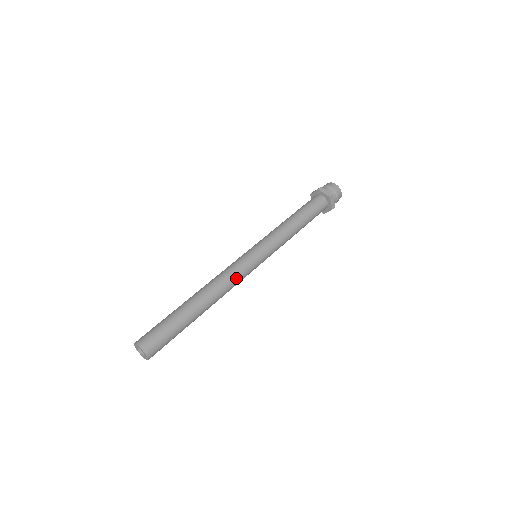
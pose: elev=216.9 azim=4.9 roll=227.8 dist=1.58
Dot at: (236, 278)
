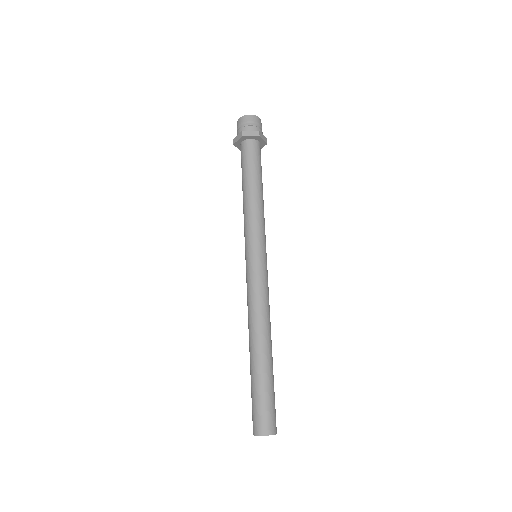
Dot at: occluded
